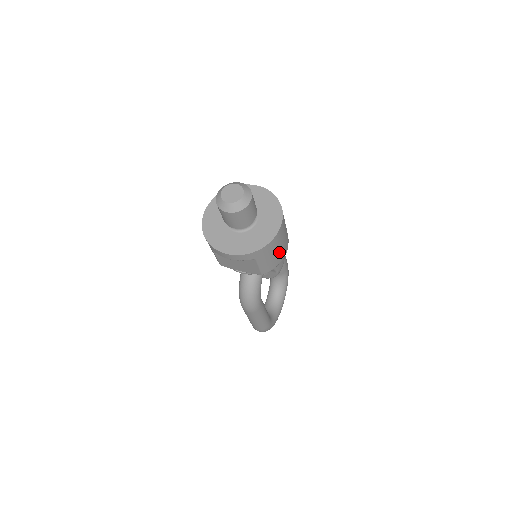
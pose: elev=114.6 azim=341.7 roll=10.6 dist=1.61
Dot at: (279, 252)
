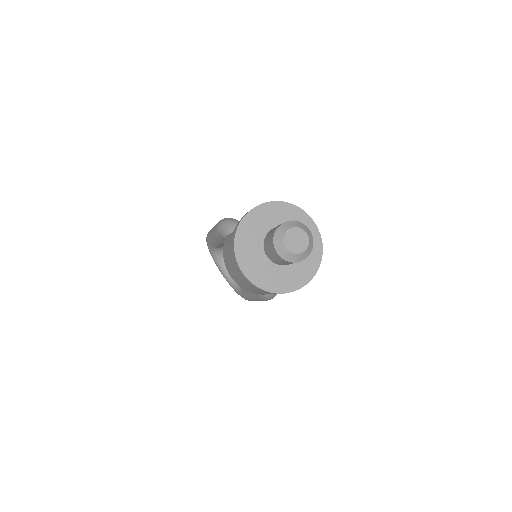
Dot at: occluded
